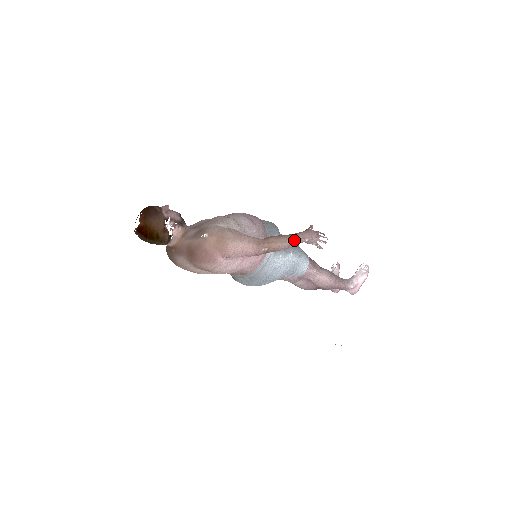
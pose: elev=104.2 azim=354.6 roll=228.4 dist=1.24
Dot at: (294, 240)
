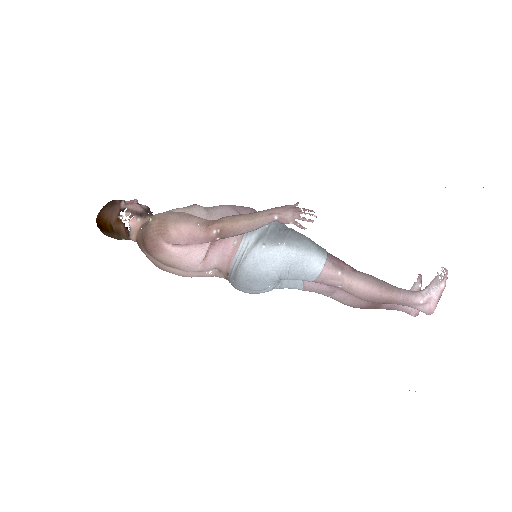
Dot at: (256, 218)
